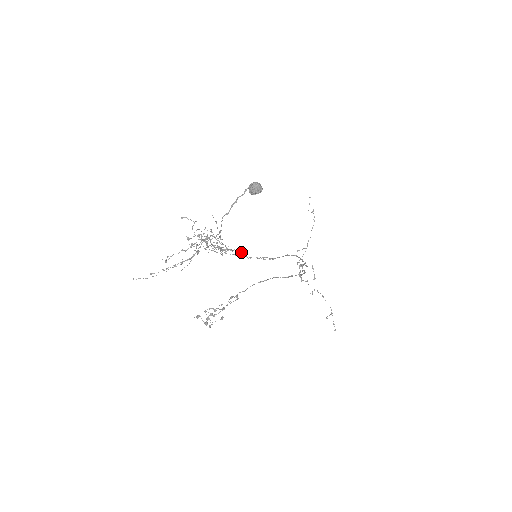
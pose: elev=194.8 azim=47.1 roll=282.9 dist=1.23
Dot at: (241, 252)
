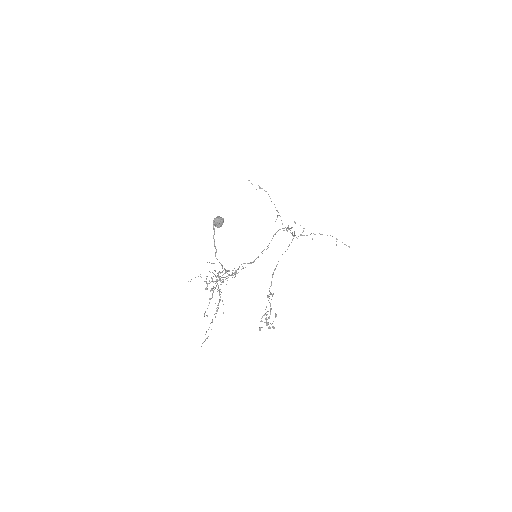
Dot at: occluded
